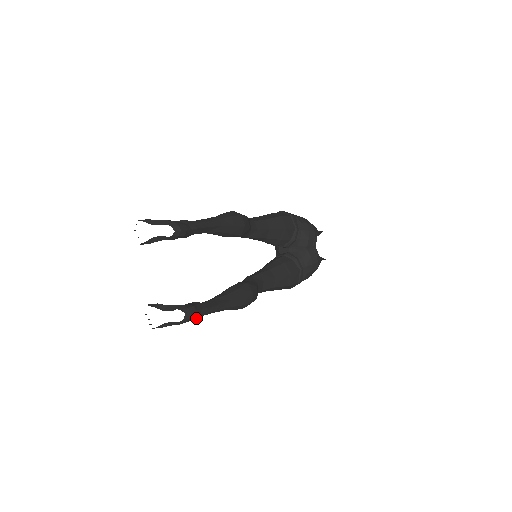
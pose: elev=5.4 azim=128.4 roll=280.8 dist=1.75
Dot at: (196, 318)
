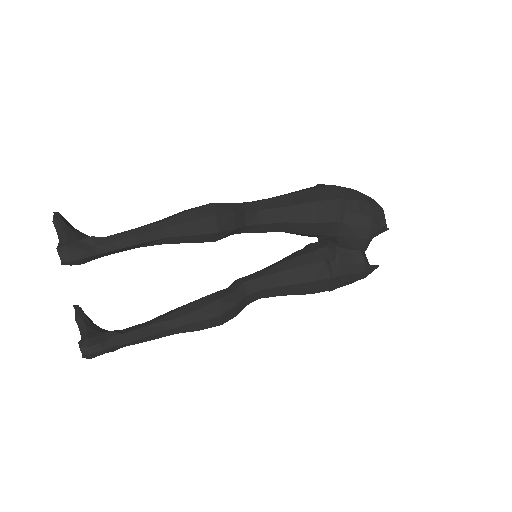
Dot at: (111, 351)
